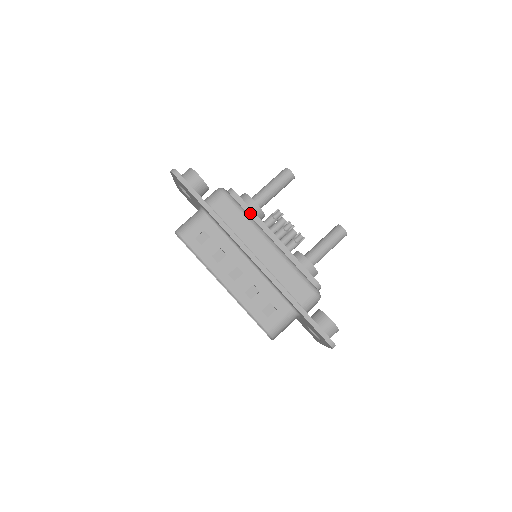
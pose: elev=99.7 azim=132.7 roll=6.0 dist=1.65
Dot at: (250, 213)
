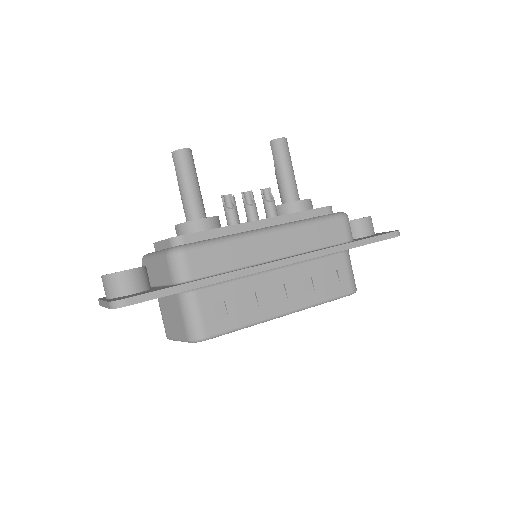
Dot at: (217, 234)
